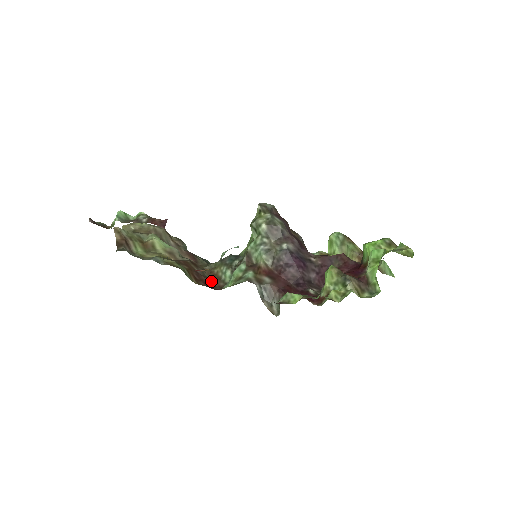
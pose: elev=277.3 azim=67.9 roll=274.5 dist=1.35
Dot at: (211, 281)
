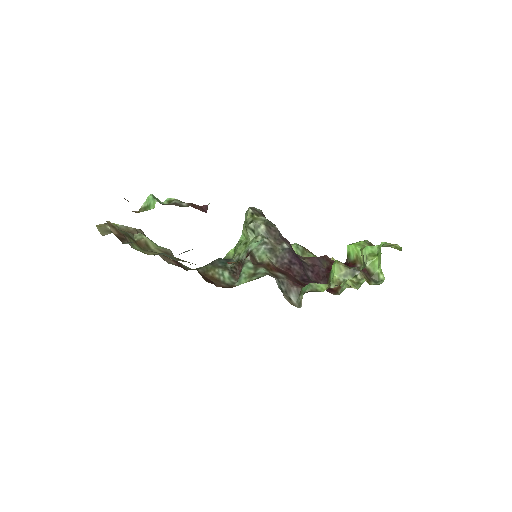
Dot at: (213, 282)
